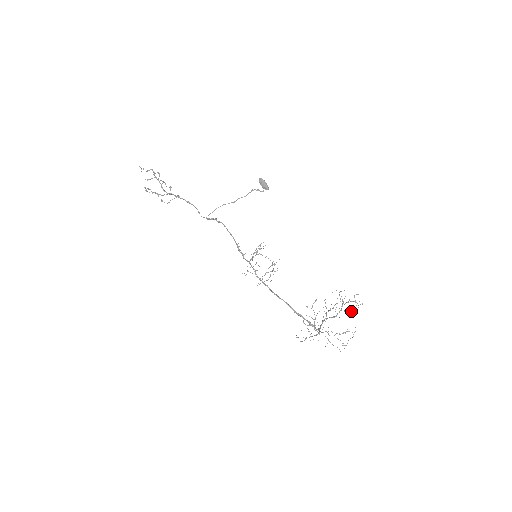
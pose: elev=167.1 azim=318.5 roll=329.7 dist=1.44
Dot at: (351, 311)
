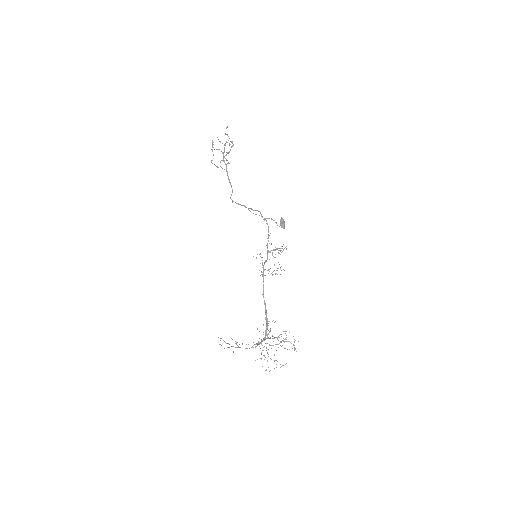
Dot at: occluded
